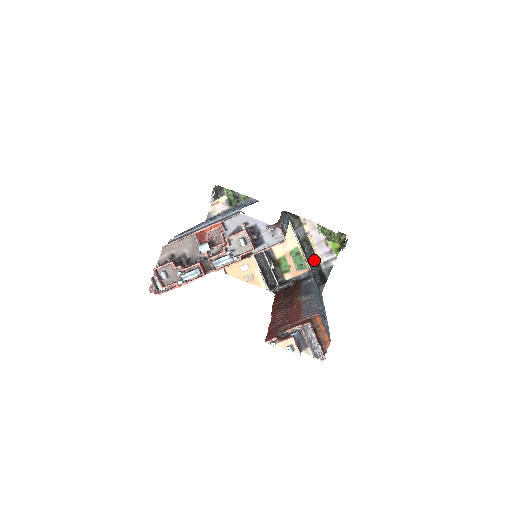
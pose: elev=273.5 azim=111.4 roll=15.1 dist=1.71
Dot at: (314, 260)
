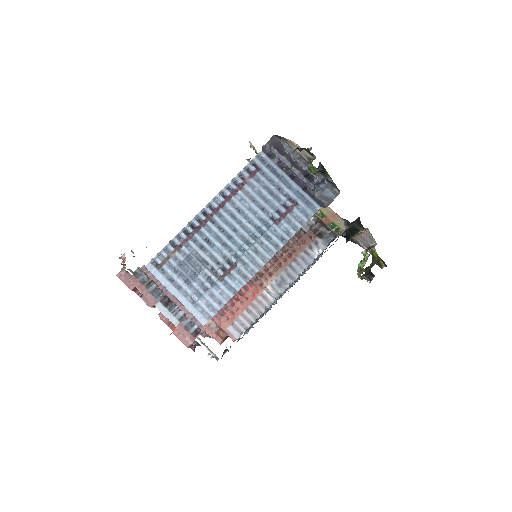
Dot at: occluded
